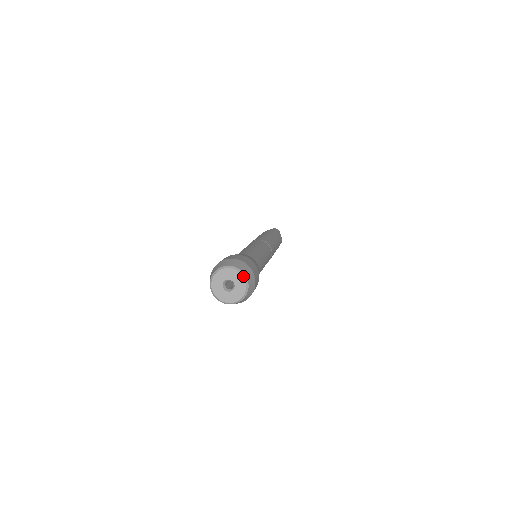
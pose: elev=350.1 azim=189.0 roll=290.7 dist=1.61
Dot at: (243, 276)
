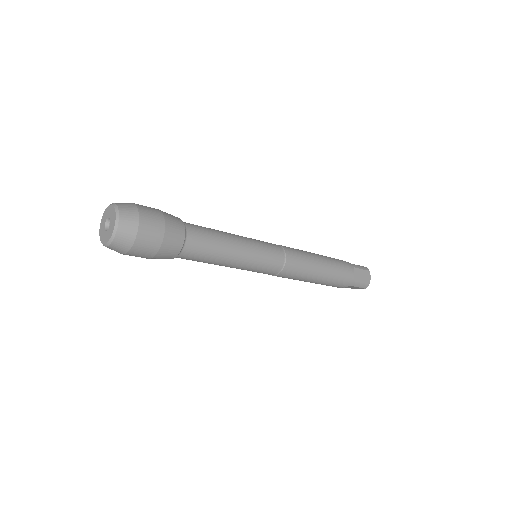
Dot at: (116, 216)
